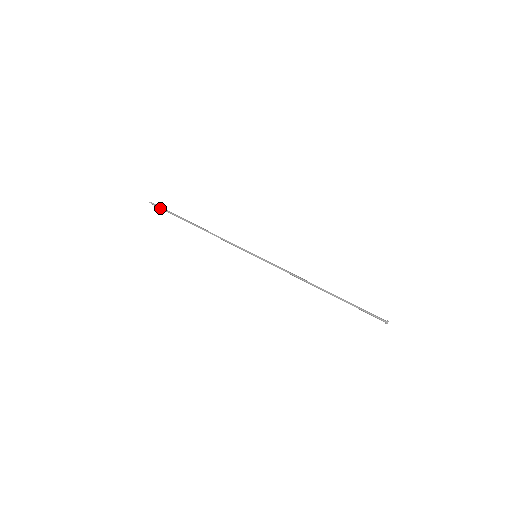
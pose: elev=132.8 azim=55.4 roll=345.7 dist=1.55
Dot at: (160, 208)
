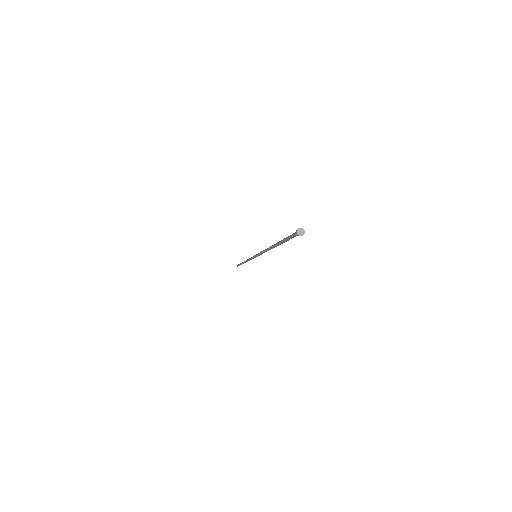
Dot at: occluded
